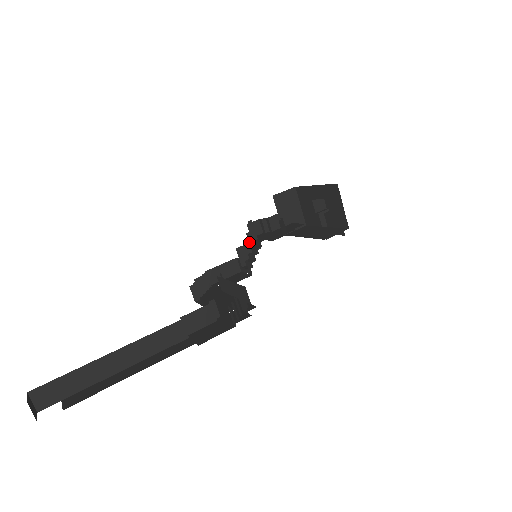
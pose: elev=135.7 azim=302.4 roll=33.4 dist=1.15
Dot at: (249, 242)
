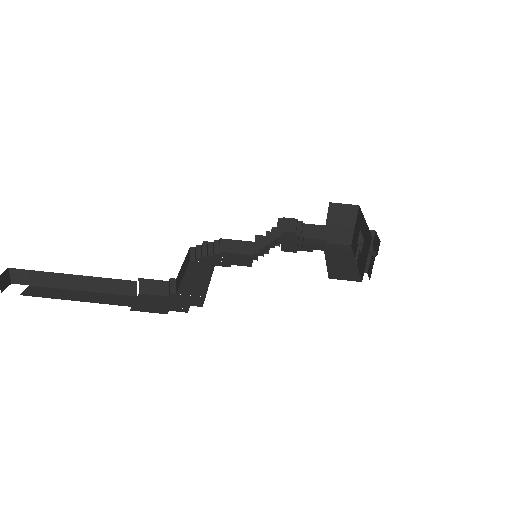
Dot at: (271, 236)
